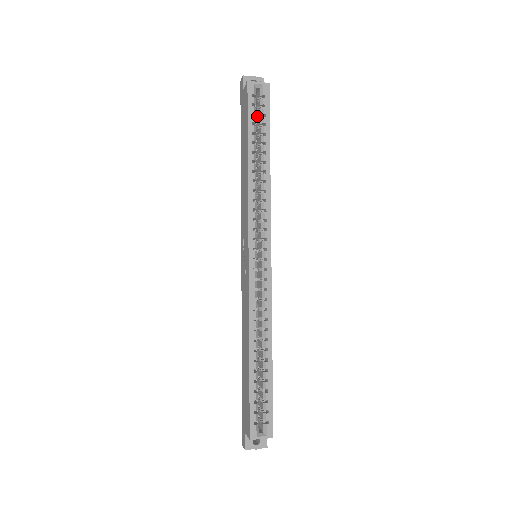
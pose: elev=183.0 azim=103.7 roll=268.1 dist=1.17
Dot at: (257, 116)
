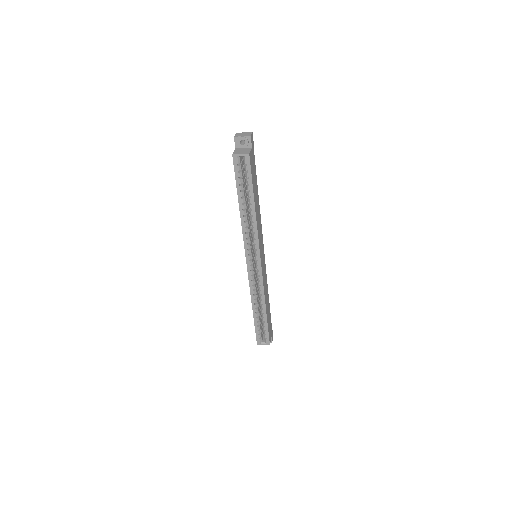
Dot at: occluded
